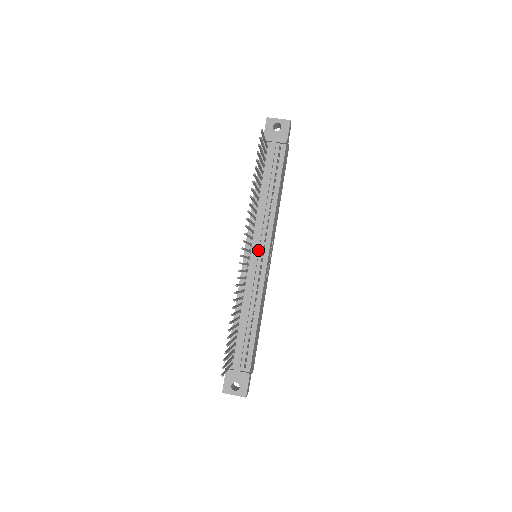
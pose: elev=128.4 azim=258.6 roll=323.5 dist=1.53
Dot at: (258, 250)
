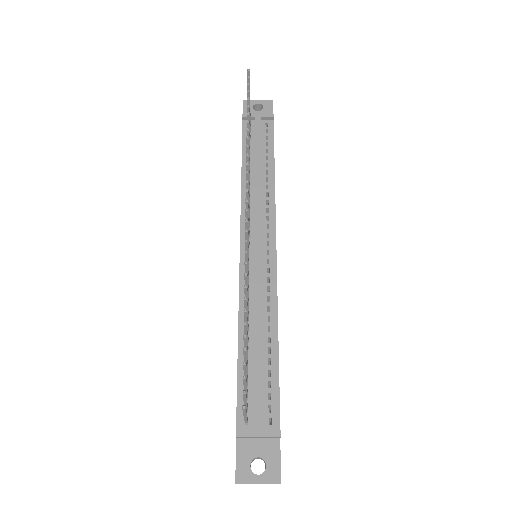
Dot at: (260, 238)
